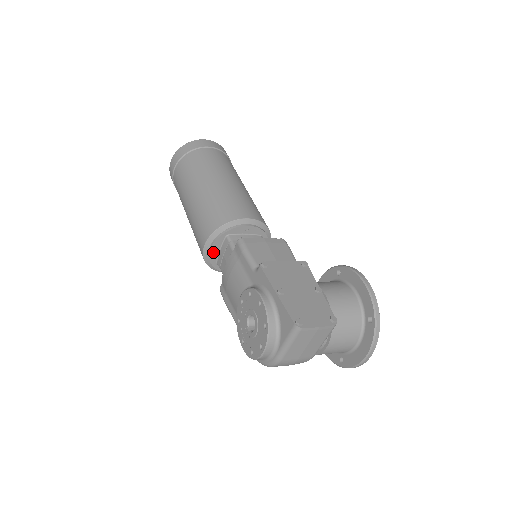
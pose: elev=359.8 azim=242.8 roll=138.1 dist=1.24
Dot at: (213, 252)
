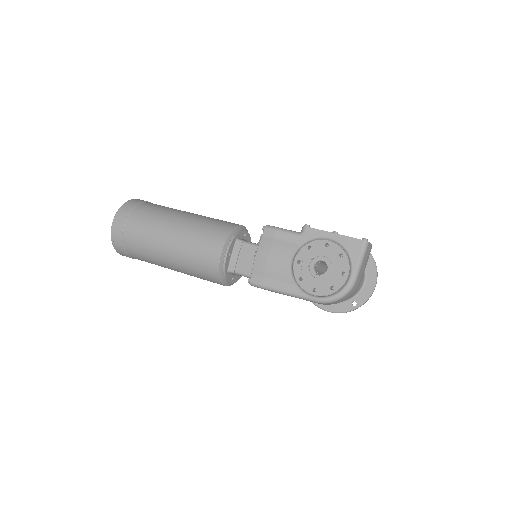
Dot at: (228, 257)
